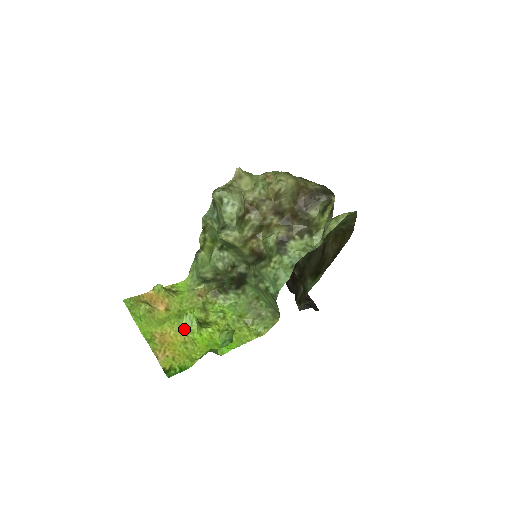
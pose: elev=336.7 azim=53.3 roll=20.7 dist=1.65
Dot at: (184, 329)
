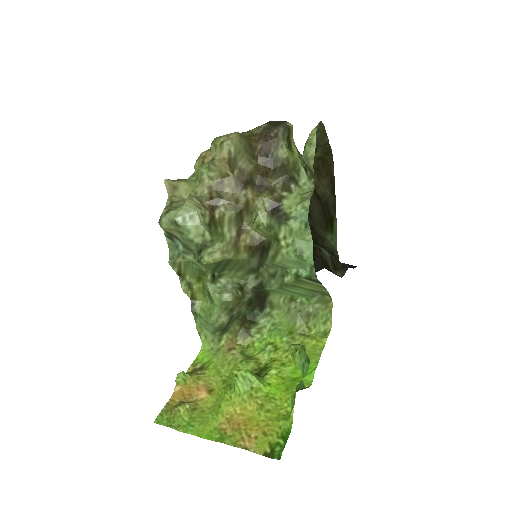
Dot at: (247, 394)
